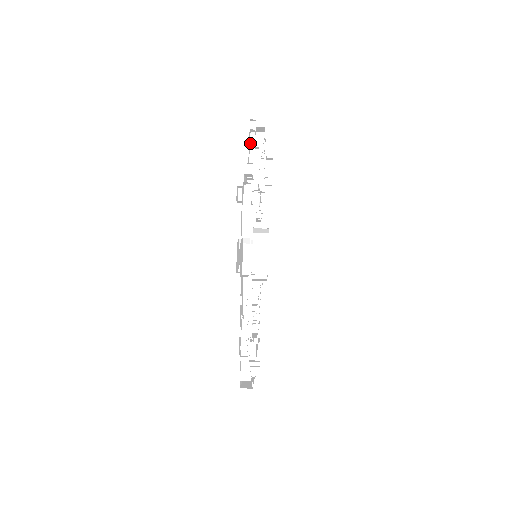
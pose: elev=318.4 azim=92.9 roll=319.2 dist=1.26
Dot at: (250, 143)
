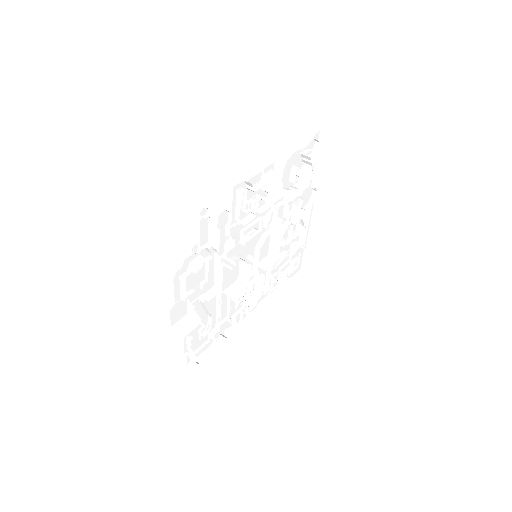
Dot at: (208, 220)
